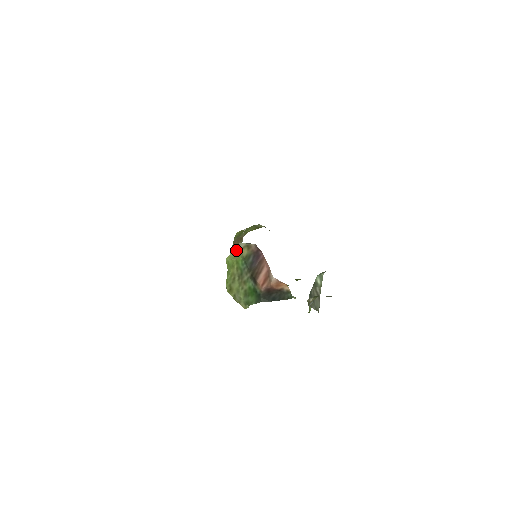
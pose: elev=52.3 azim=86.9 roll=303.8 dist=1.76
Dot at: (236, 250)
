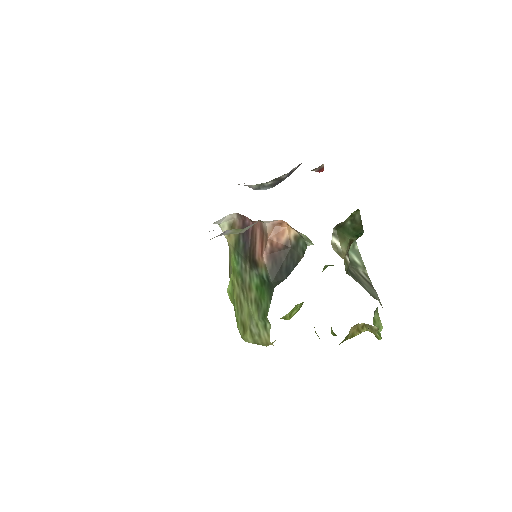
Dot at: (229, 261)
